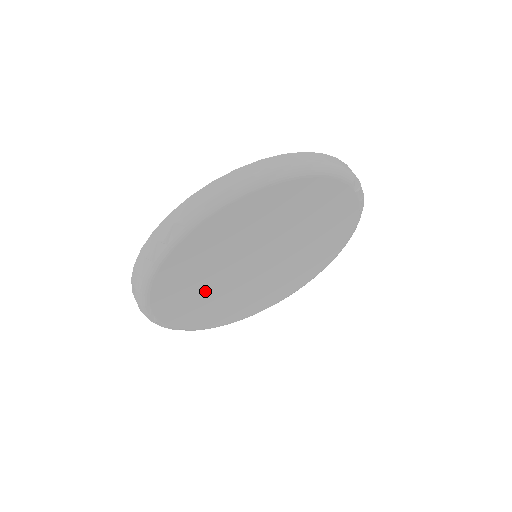
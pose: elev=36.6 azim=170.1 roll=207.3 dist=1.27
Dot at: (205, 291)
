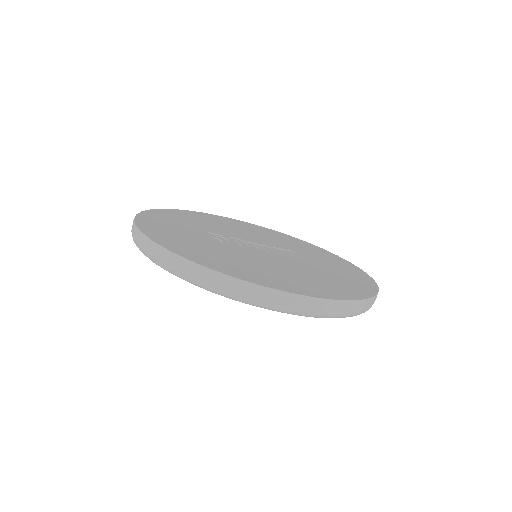
Dot at: occluded
